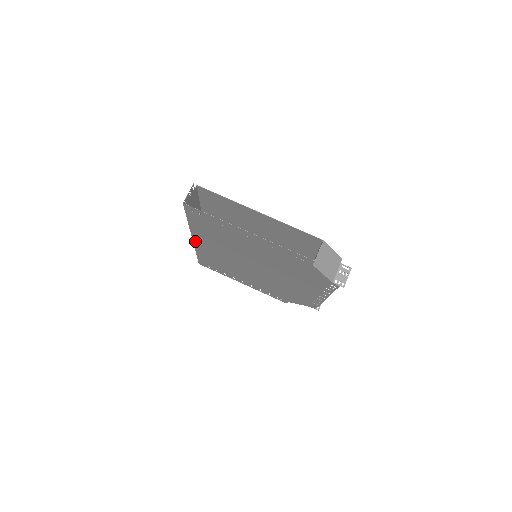
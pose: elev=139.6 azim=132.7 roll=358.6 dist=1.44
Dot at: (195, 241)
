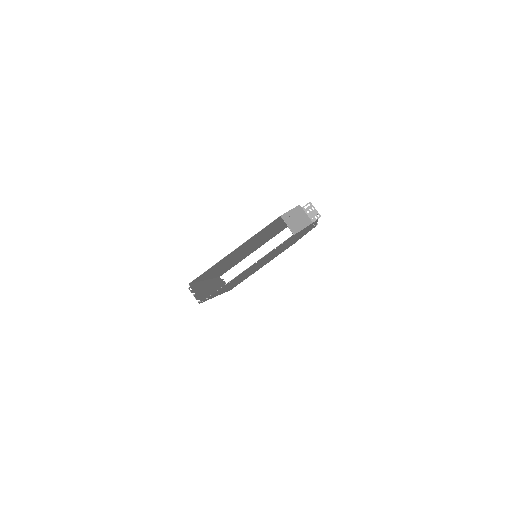
Dot at: occluded
